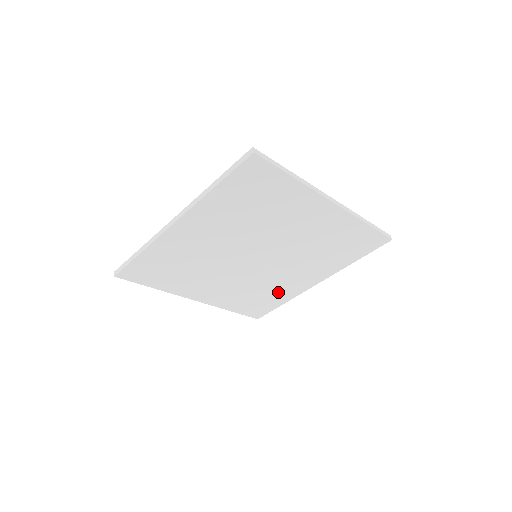
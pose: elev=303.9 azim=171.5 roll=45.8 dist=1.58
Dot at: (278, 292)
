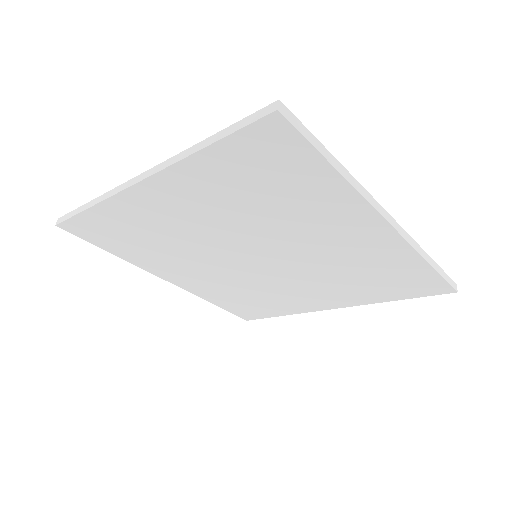
Dot at: (278, 302)
